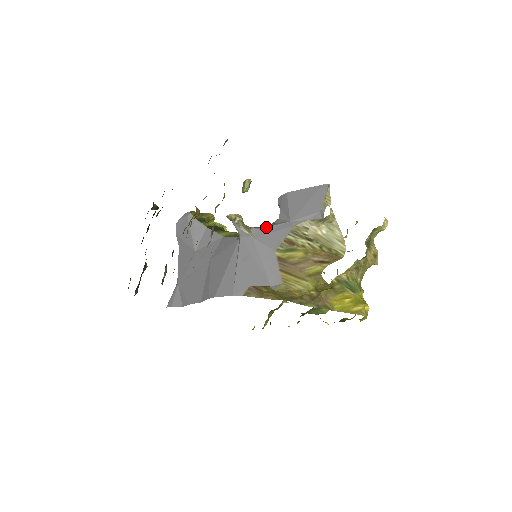
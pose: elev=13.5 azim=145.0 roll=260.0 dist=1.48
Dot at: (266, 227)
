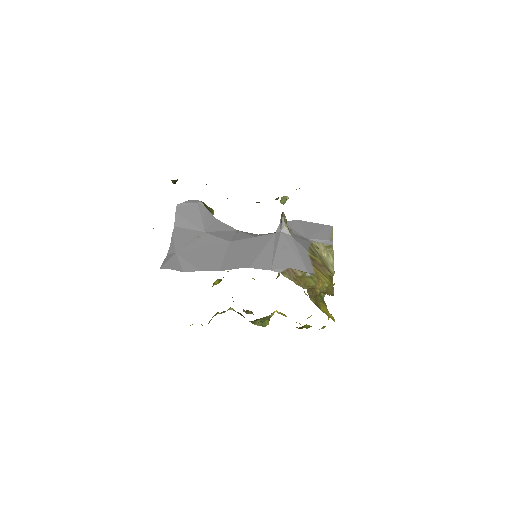
Dot at: (296, 234)
